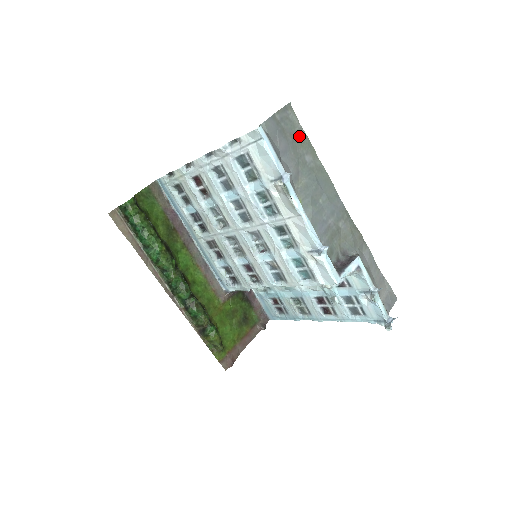
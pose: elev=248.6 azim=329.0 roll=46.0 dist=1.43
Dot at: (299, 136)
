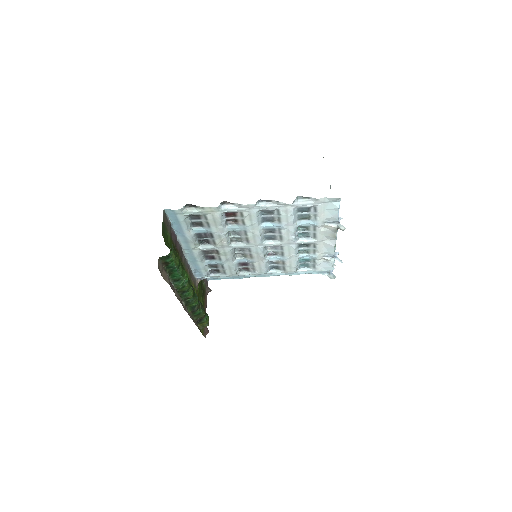
Dot at: occluded
